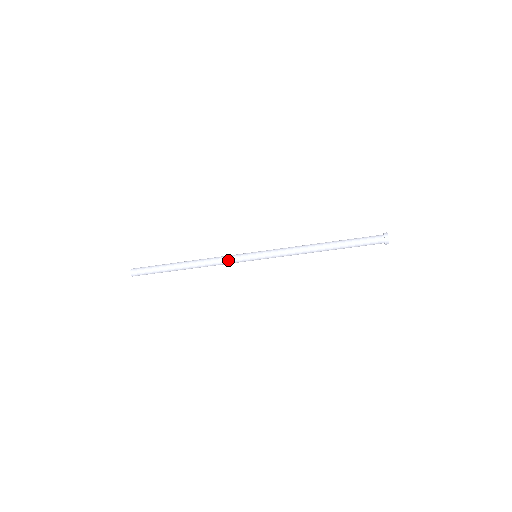
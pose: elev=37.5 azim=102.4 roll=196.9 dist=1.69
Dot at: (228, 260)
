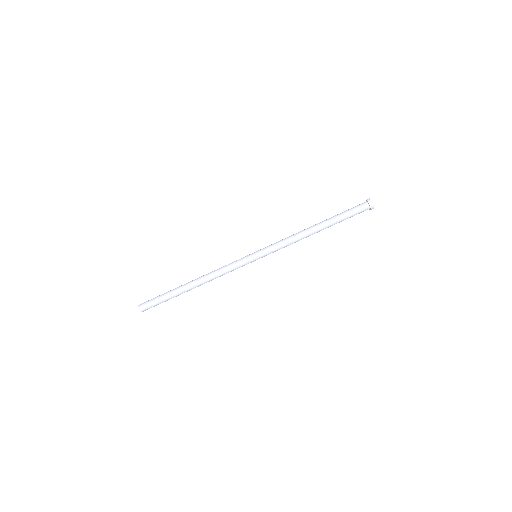
Dot at: (231, 267)
